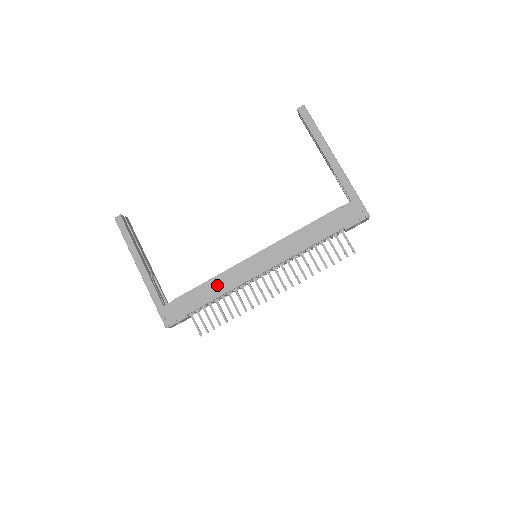
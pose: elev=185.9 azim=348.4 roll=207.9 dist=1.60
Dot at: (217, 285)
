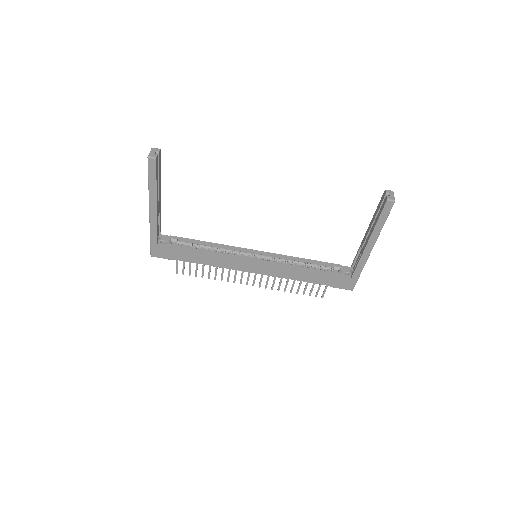
Dot at: (212, 259)
